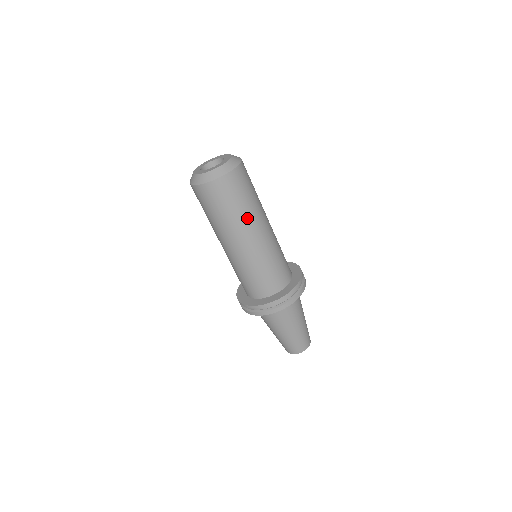
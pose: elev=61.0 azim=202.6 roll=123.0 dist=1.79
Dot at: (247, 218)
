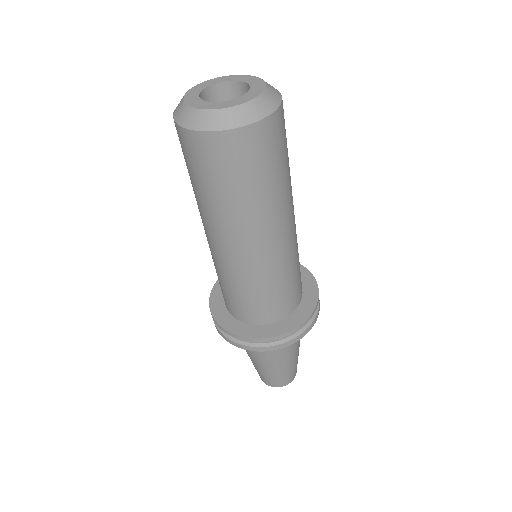
Dot at: (249, 213)
